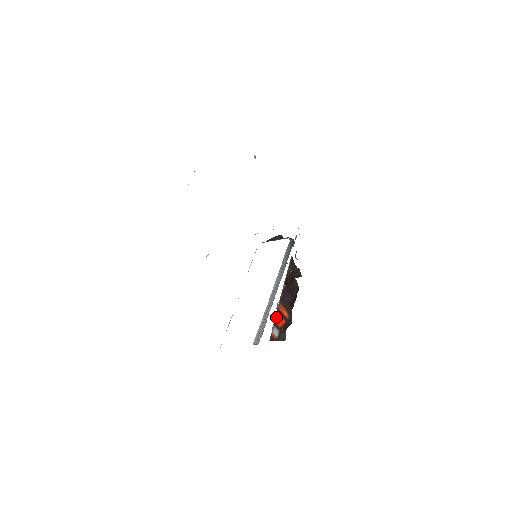
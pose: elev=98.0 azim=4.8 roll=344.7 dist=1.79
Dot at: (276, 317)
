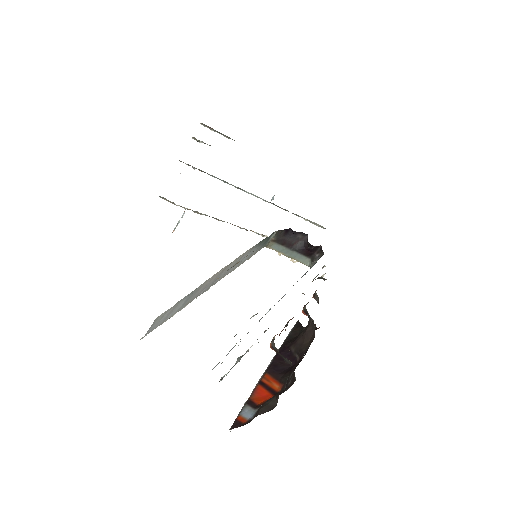
Dot at: (253, 391)
